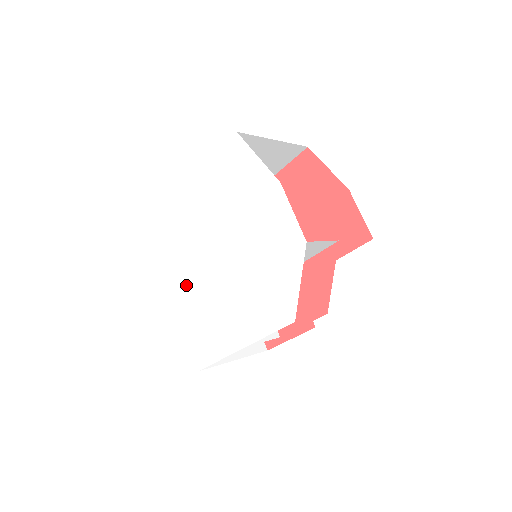
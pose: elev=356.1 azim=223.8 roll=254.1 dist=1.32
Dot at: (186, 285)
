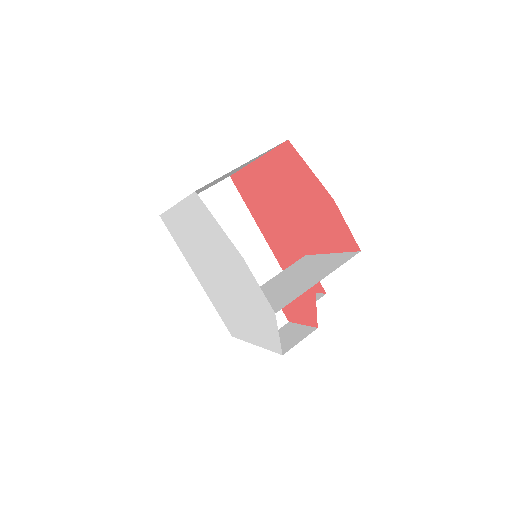
Dot at: (203, 279)
